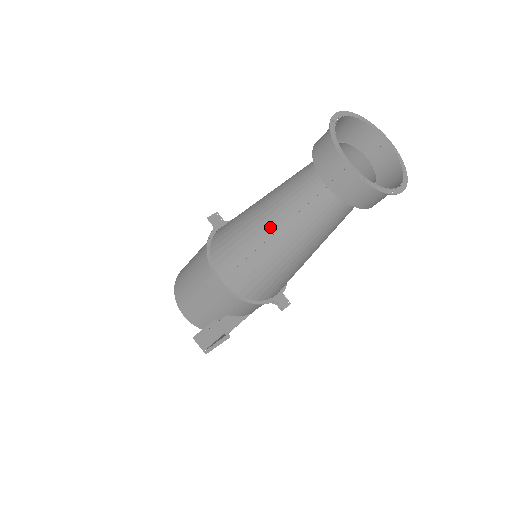
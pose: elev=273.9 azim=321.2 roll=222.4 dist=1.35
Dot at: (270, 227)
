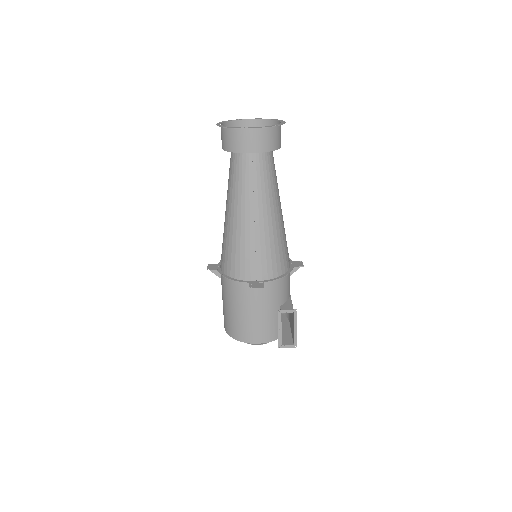
Dot at: (248, 214)
